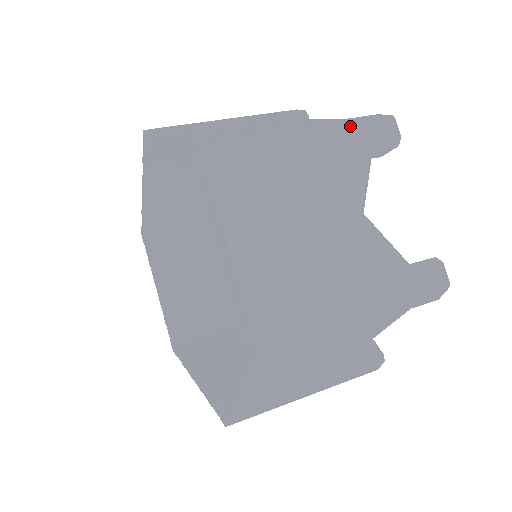
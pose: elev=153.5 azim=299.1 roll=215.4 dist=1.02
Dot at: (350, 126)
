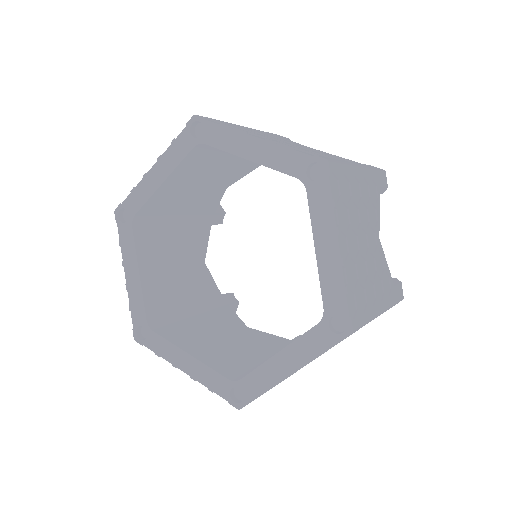
Dot at: occluded
